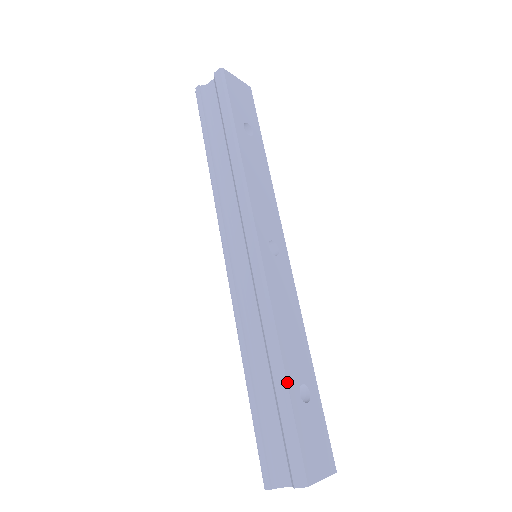
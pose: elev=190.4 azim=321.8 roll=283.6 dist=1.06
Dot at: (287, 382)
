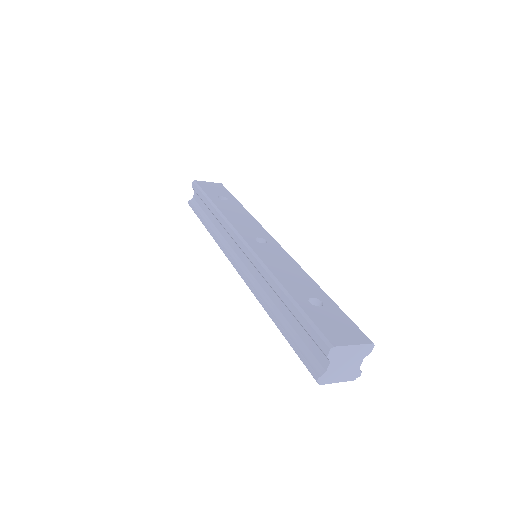
Dot at: (291, 296)
